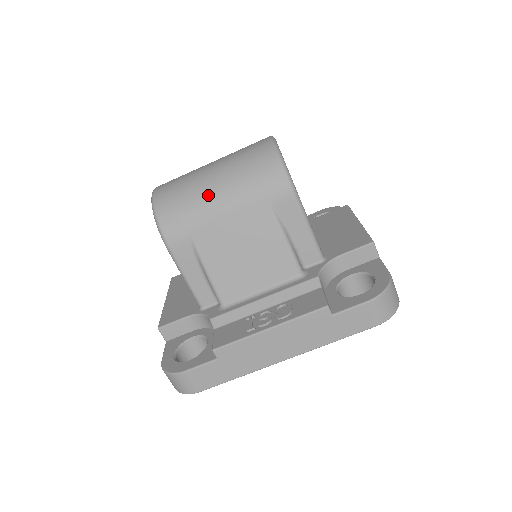
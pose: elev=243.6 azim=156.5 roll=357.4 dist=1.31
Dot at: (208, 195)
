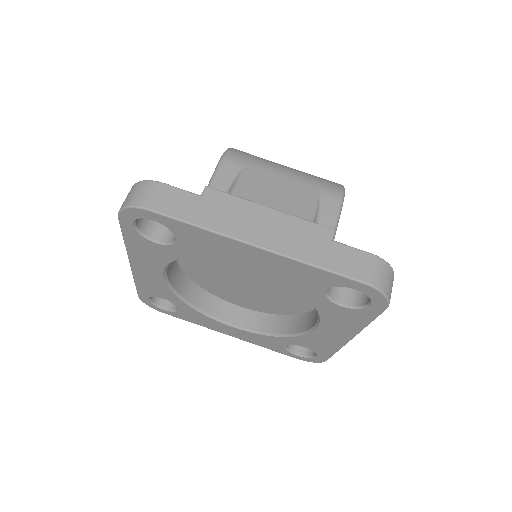
Dot at: (278, 164)
